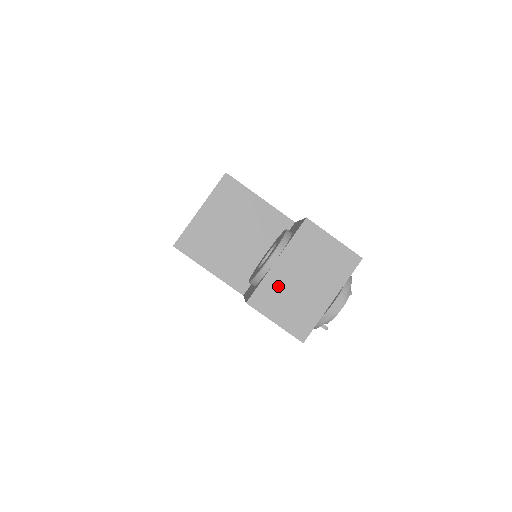
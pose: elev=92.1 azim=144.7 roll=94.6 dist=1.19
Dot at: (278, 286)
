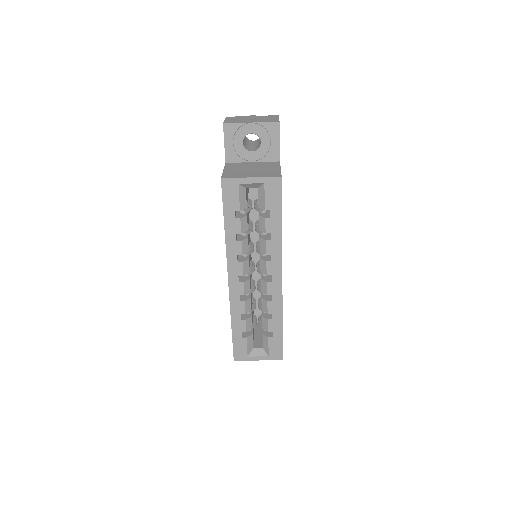
Dot at: occluded
